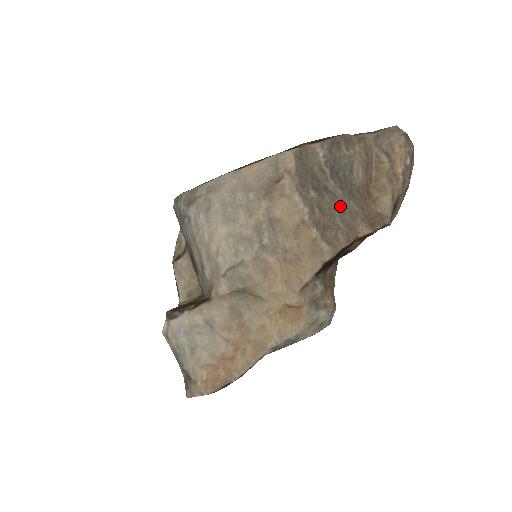
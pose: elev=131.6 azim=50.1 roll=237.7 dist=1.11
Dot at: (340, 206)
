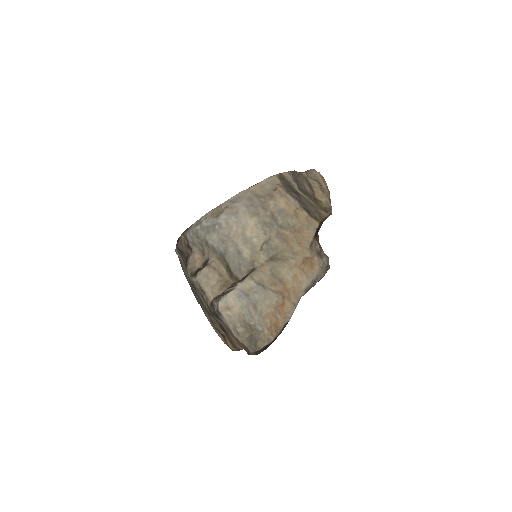
Dot at: (309, 203)
